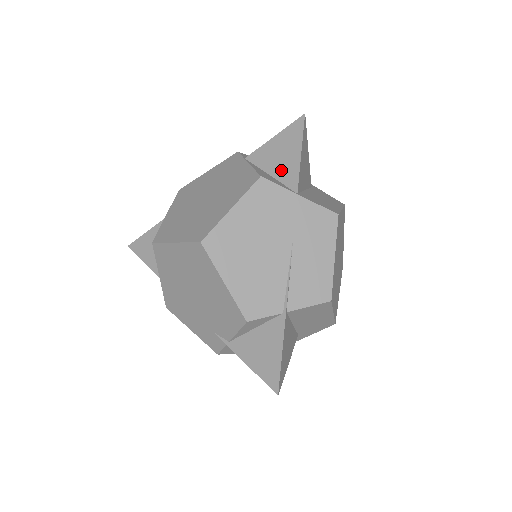
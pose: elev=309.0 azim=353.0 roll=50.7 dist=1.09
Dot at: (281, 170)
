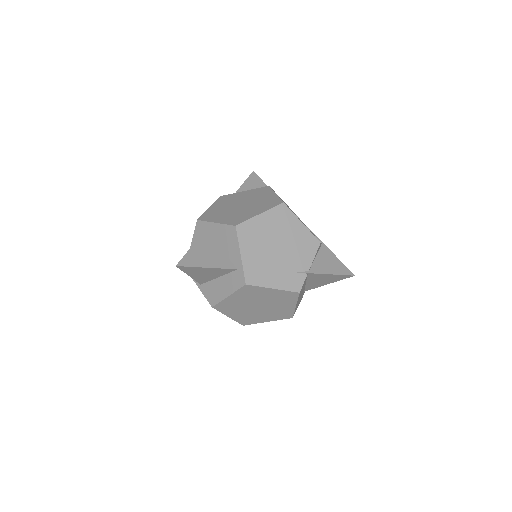
Dot at: occluded
